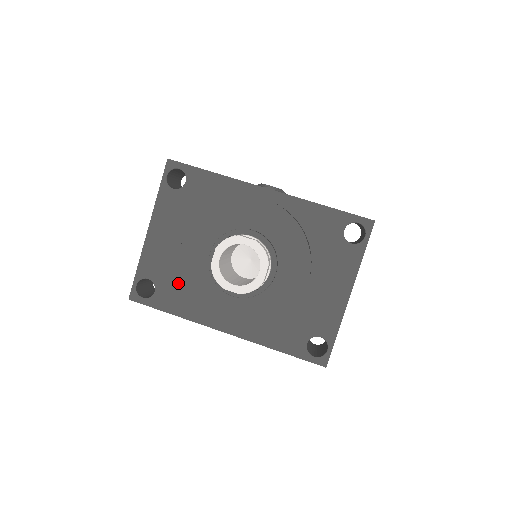
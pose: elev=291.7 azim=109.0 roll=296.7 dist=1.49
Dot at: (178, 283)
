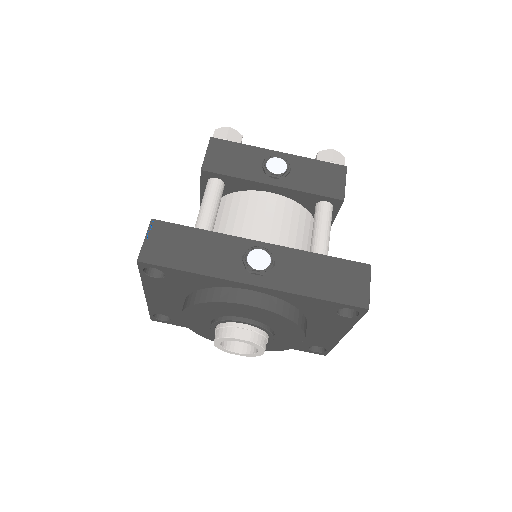
Dot at: occluded
